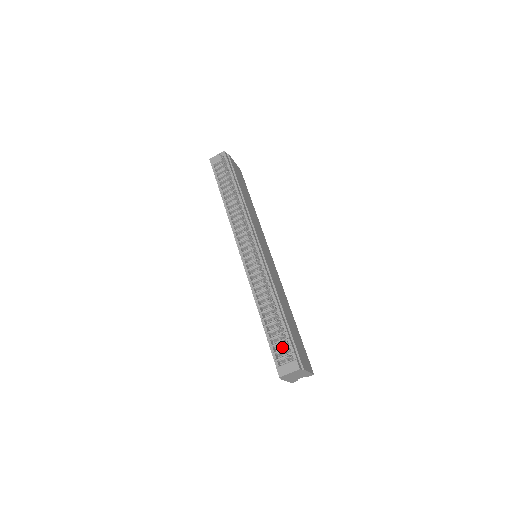
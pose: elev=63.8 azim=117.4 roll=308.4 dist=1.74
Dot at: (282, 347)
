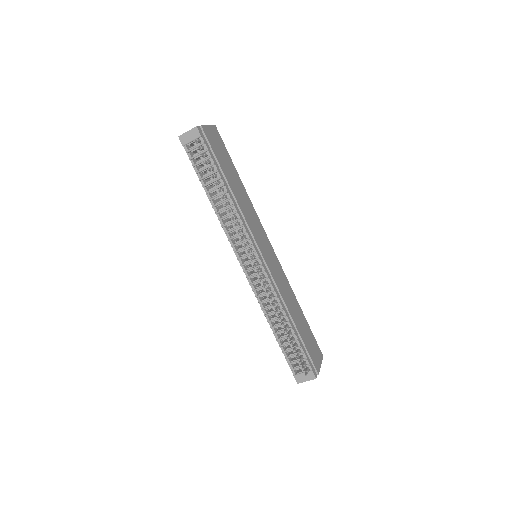
Dot at: (297, 359)
